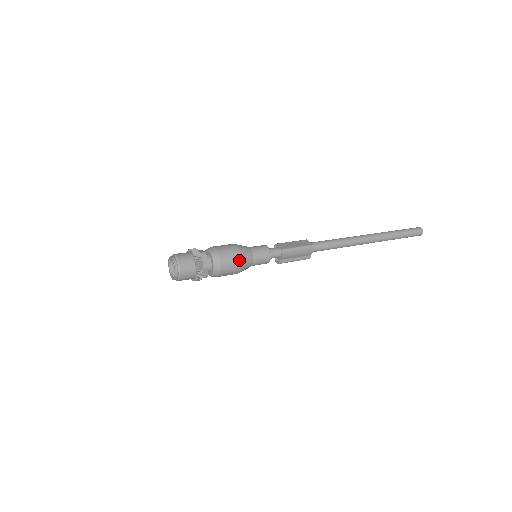
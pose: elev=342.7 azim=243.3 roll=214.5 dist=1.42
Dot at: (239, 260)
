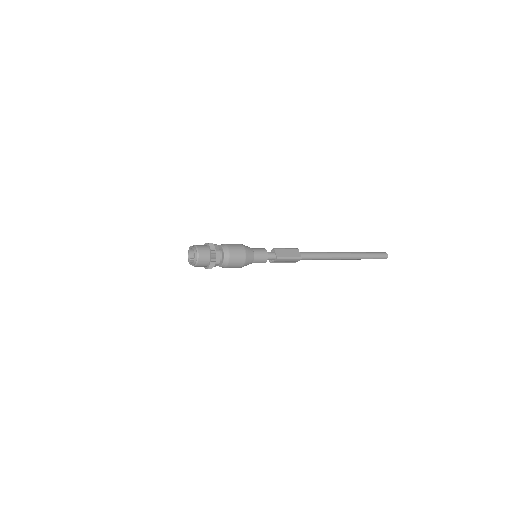
Dot at: (243, 262)
